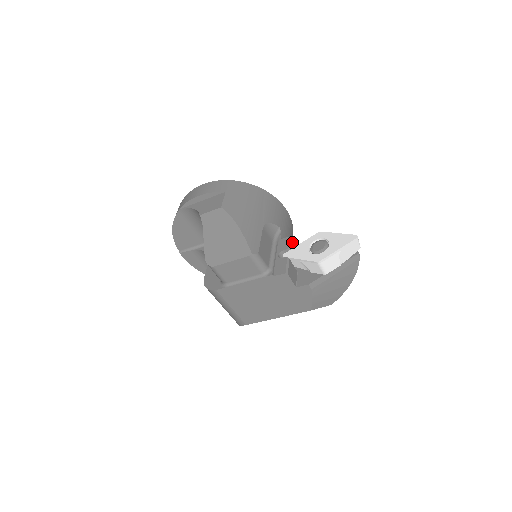
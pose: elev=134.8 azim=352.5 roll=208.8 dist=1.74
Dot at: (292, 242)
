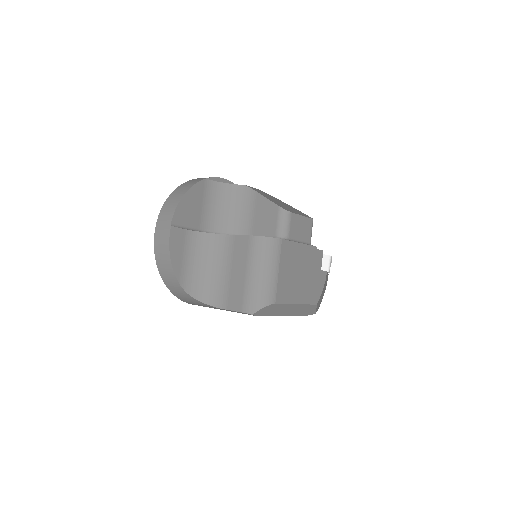
Dot at: occluded
